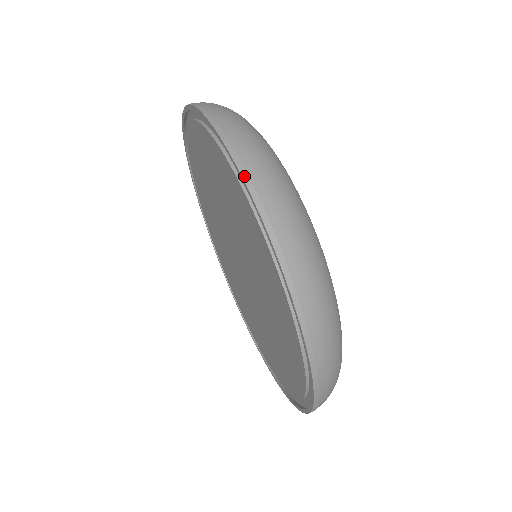
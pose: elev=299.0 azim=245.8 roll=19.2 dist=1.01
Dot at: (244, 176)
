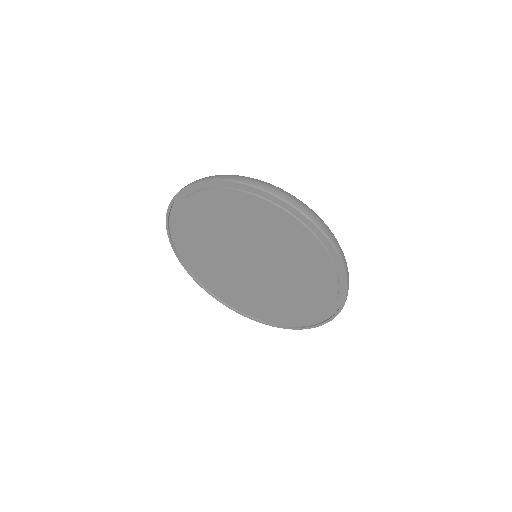
Dot at: (337, 252)
